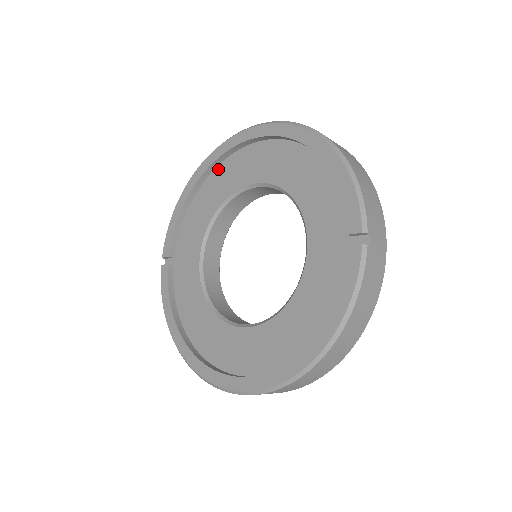
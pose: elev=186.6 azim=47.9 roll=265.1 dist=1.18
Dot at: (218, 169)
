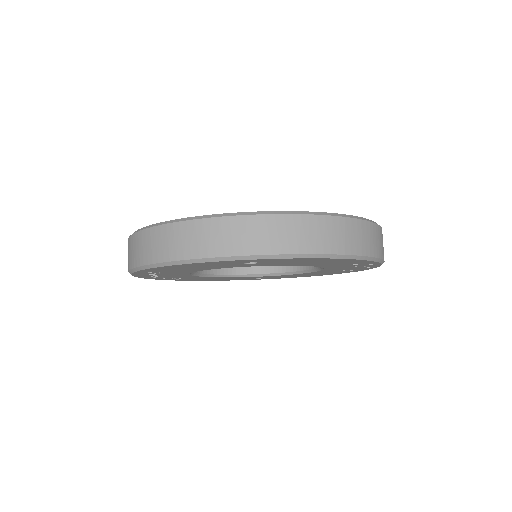
Dot at: occluded
